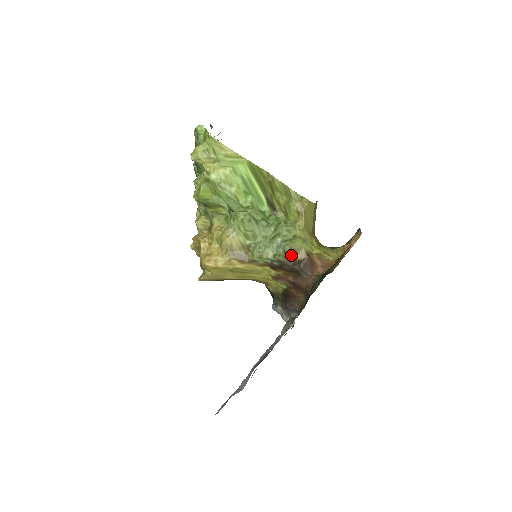
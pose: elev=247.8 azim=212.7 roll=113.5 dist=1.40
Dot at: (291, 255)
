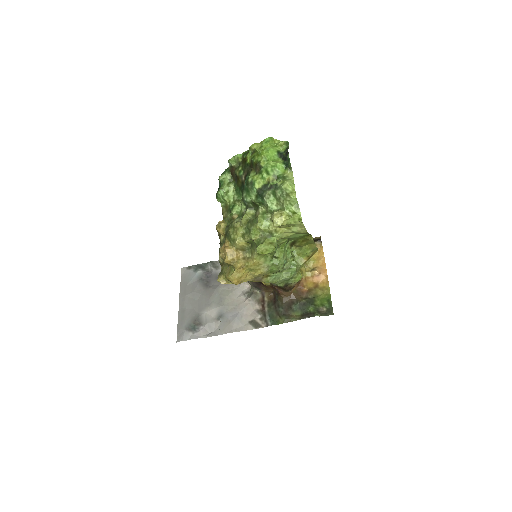
Dot at: (289, 284)
